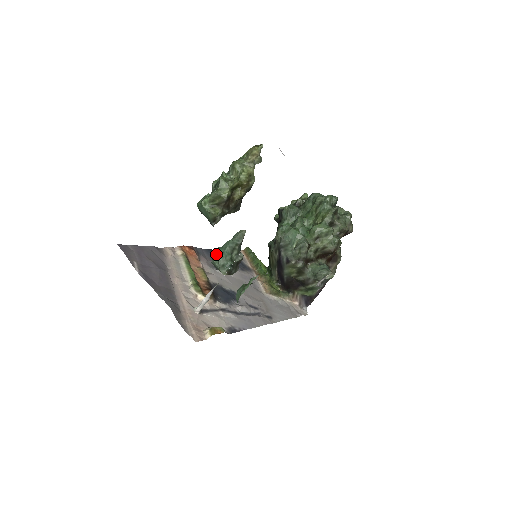
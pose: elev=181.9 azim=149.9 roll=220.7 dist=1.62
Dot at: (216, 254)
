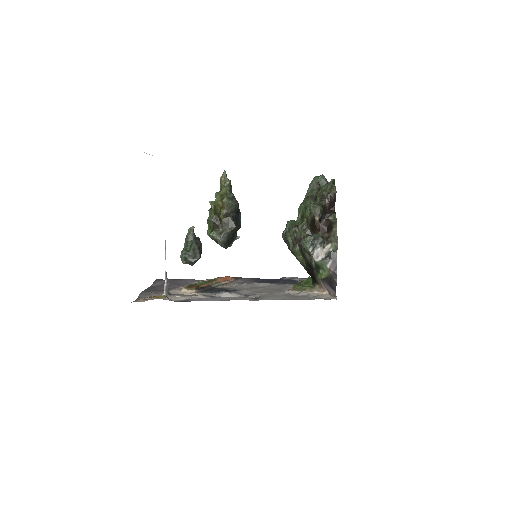
Dot at: occluded
